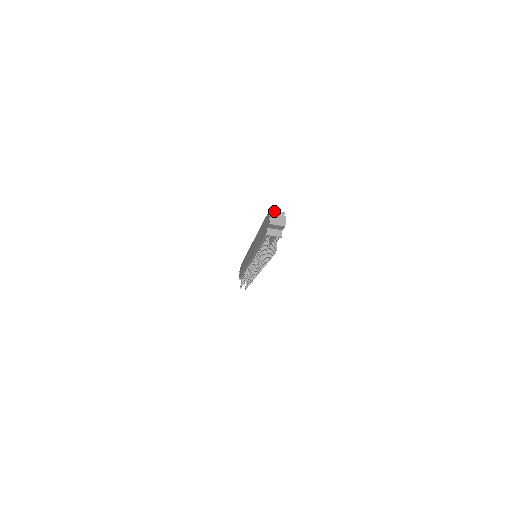
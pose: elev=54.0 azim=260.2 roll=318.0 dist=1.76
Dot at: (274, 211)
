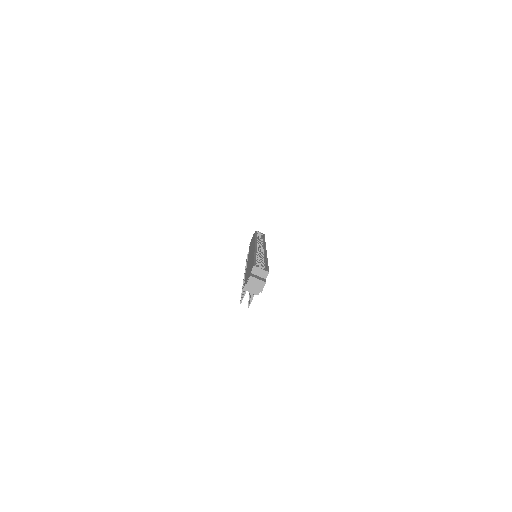
Dot at: (258, 268)
